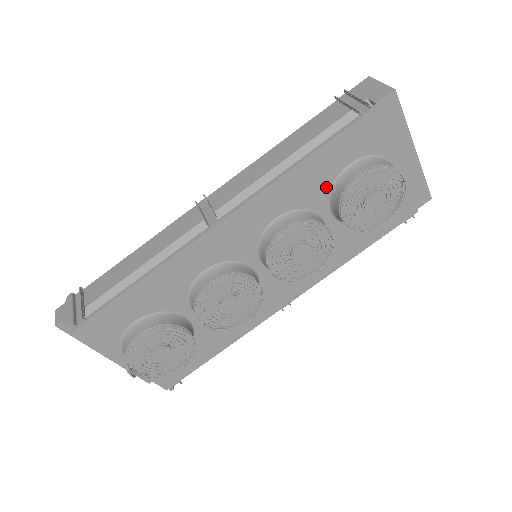
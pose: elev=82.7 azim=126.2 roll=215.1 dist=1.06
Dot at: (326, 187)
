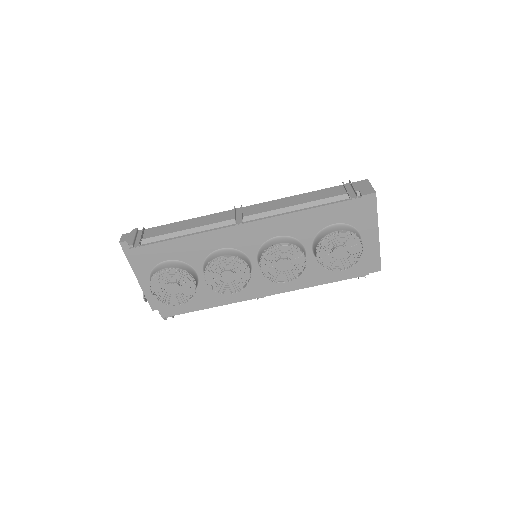
Dot at: (314, 231)
